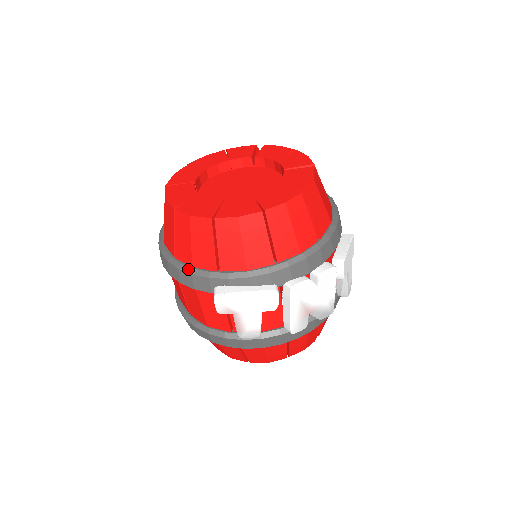
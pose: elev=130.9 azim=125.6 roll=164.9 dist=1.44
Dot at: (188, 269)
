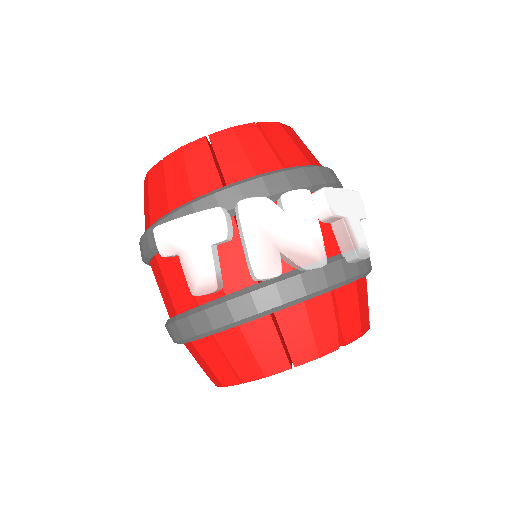
Dot at: (146, 230)
